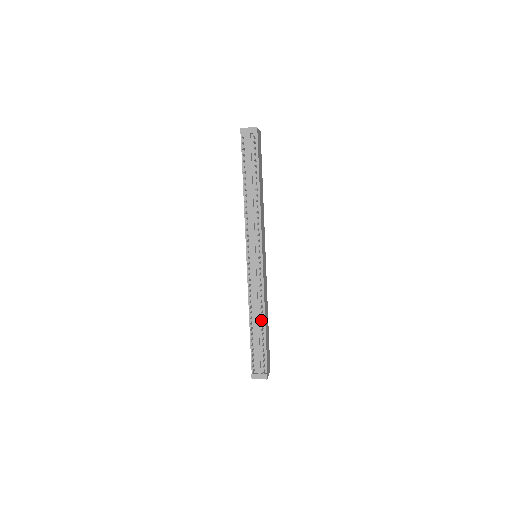
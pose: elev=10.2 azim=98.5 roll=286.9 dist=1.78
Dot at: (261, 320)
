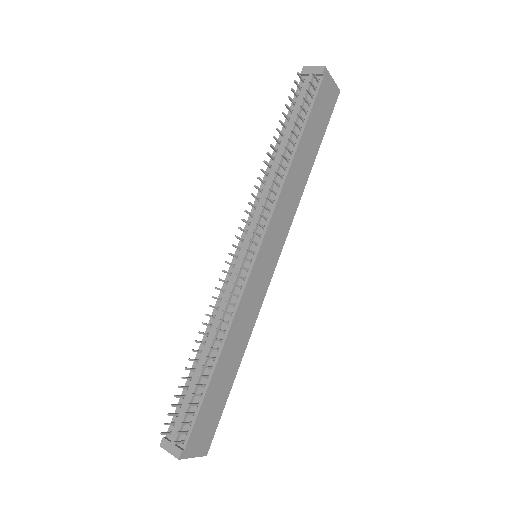
Dot at: (214, 353)
